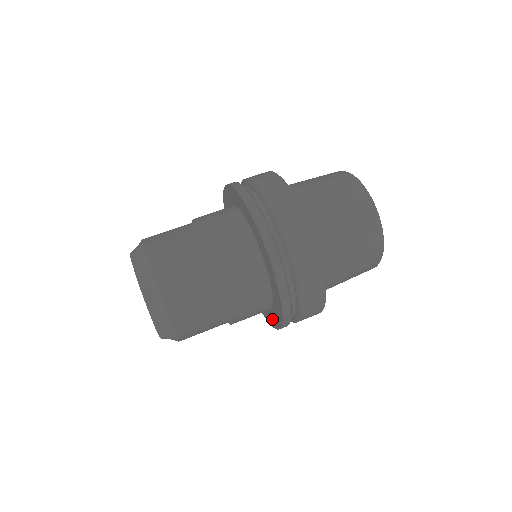
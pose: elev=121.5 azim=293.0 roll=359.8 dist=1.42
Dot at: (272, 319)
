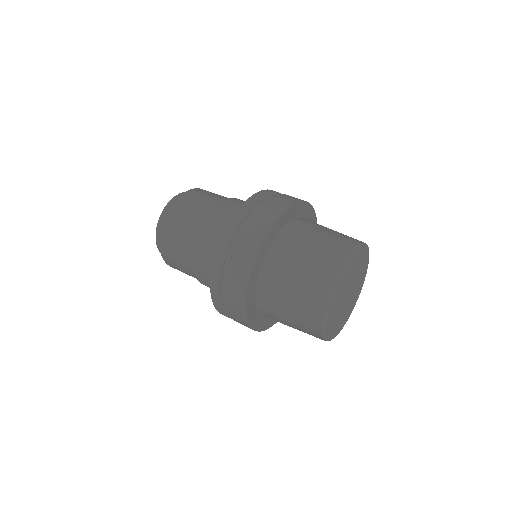
Dot at: occluded
